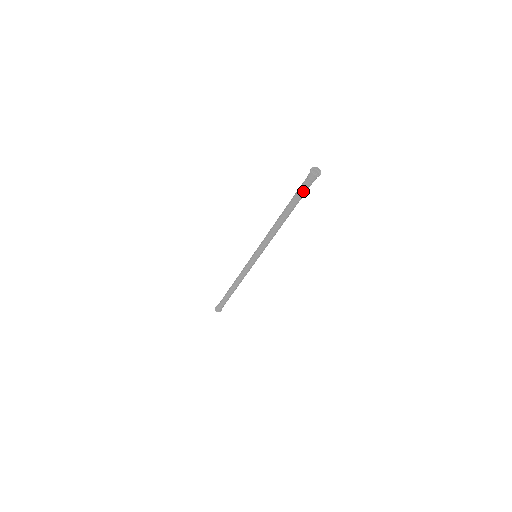
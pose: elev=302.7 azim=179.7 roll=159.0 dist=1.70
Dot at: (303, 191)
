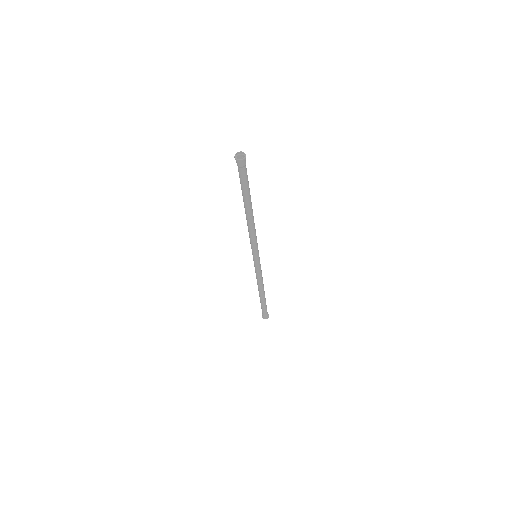
Dot at: (243, 180)
